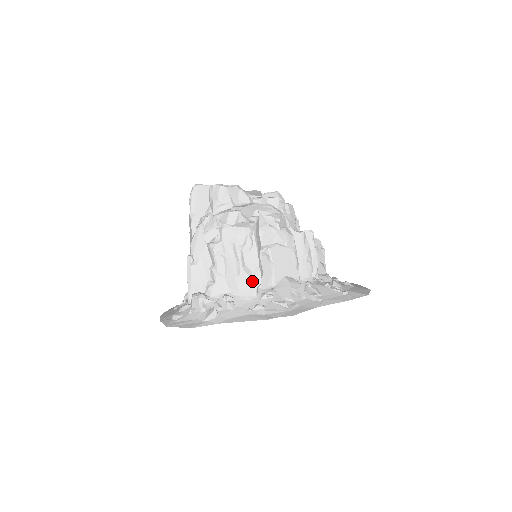
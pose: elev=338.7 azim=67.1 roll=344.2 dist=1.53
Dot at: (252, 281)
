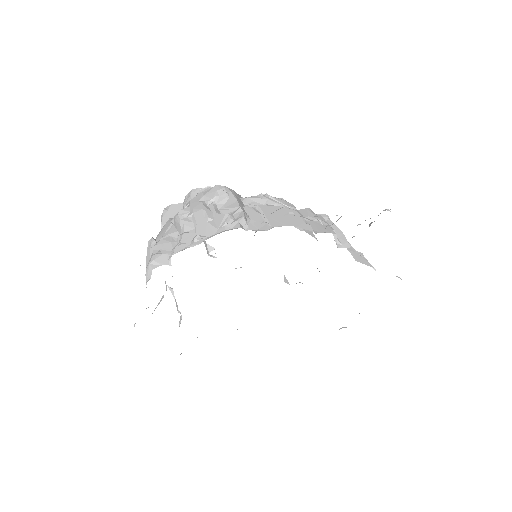
Dot at: (231, 217)
